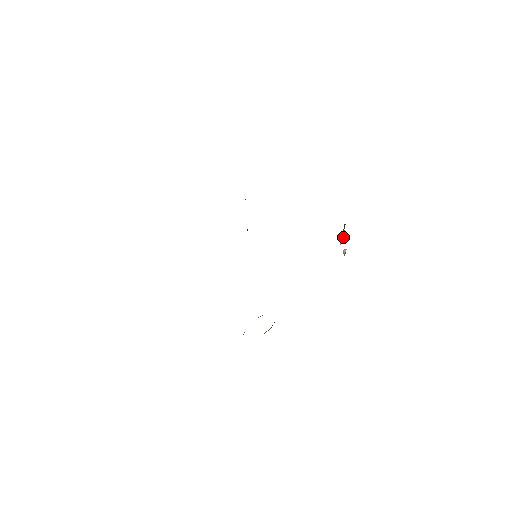
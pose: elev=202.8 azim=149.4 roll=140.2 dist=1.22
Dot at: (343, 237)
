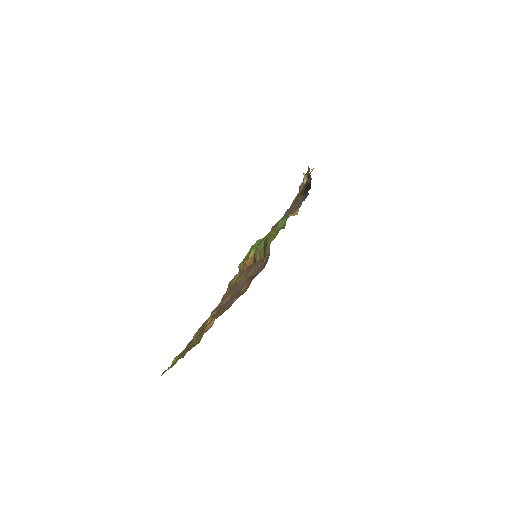
Dot at: (306, 177)
